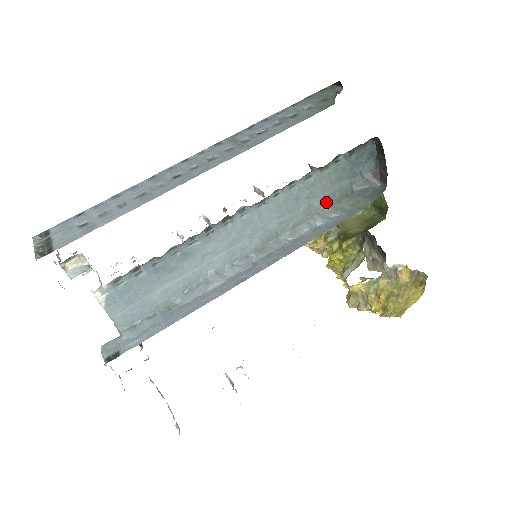
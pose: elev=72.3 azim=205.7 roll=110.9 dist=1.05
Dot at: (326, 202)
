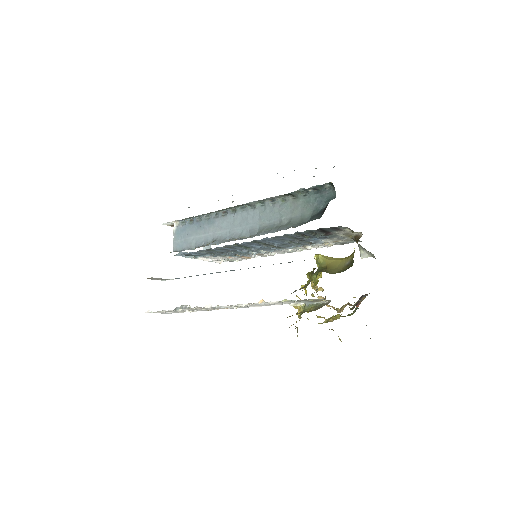
Dot at: (290, 222)
